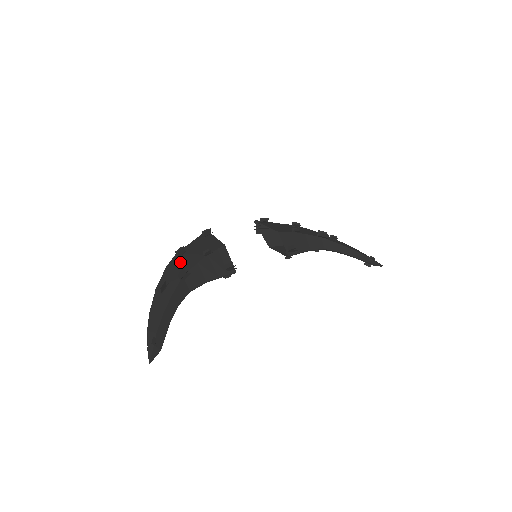
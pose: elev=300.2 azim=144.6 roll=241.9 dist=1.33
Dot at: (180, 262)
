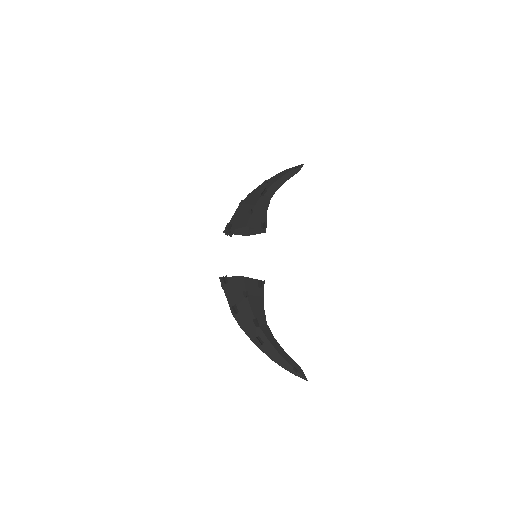
Dot at: (242, 316)
